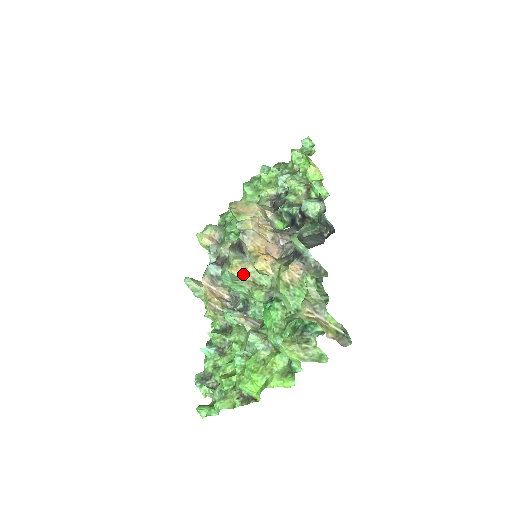
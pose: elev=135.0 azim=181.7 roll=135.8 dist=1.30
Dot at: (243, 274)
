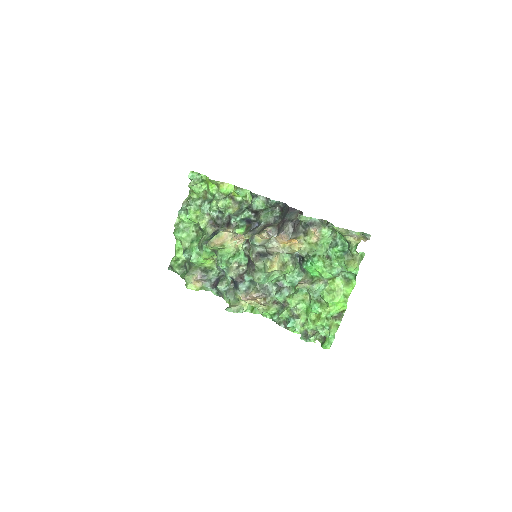
Dot at: (277, 266)
